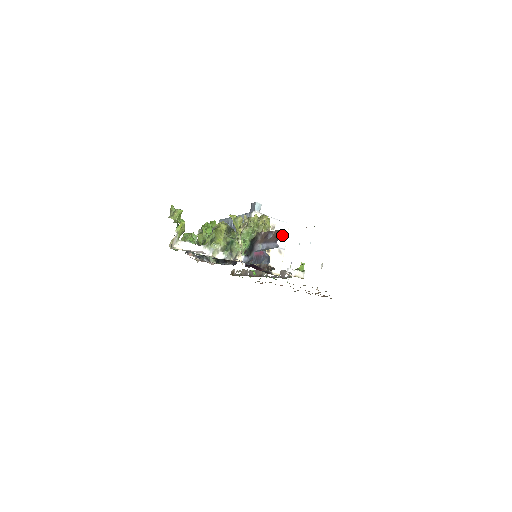
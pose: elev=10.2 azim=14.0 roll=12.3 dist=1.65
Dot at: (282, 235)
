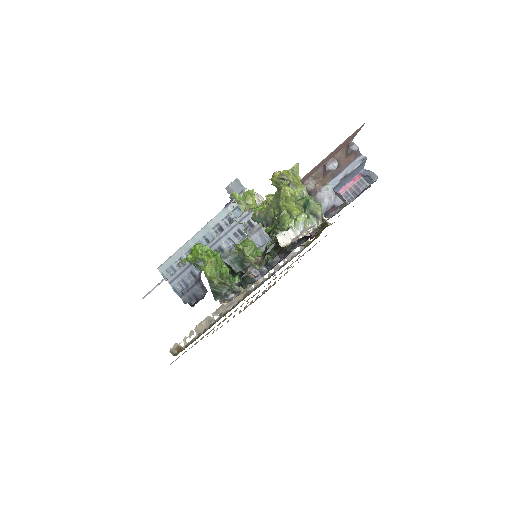
Dot at: occluded
